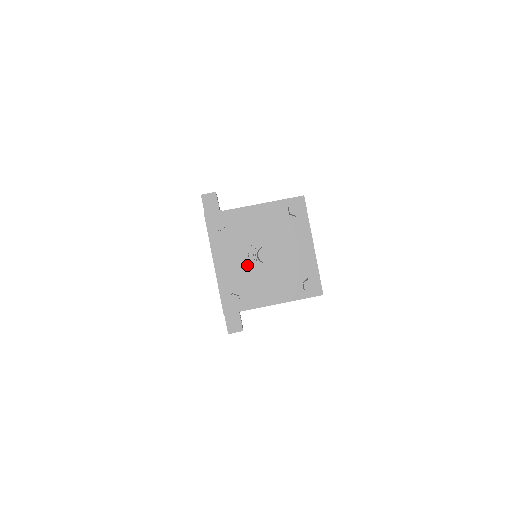
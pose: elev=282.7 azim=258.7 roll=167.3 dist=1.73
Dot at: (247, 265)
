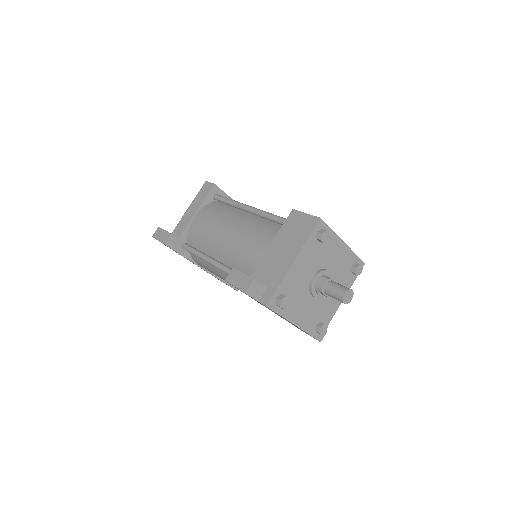
Dot at: (314, 301)
